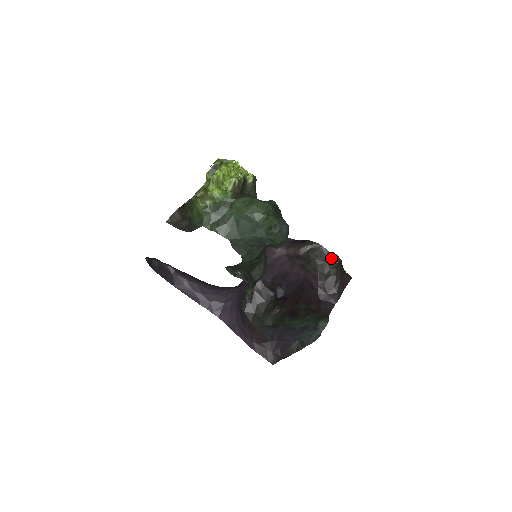
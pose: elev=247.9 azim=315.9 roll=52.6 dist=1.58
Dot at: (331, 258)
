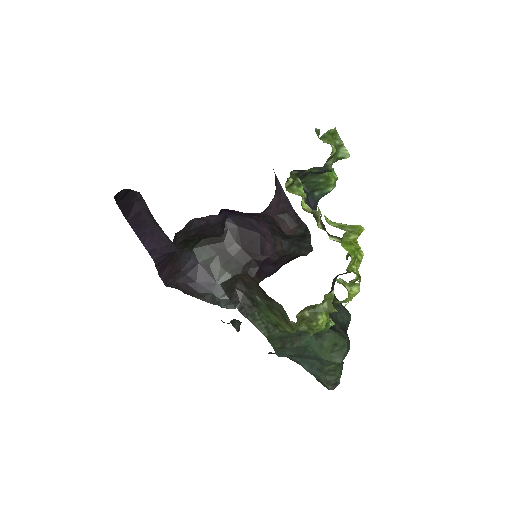
Dot at: (306, 249)
